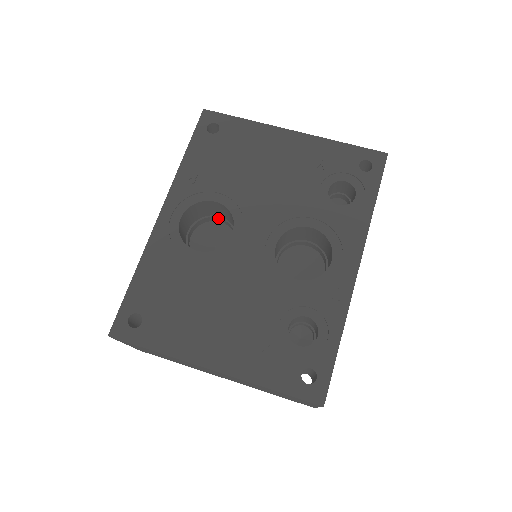
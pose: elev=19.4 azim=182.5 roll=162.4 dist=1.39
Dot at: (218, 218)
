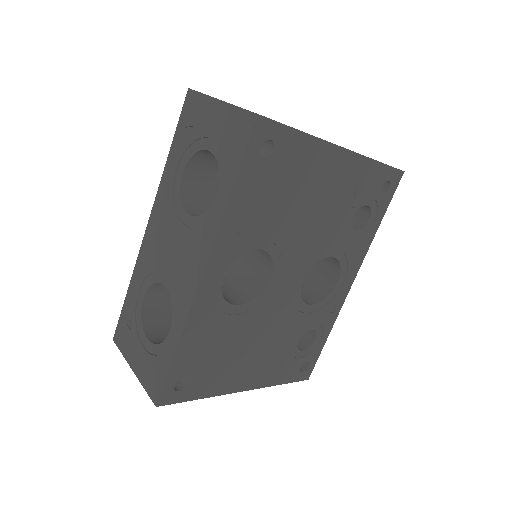
Dot at: occluded
